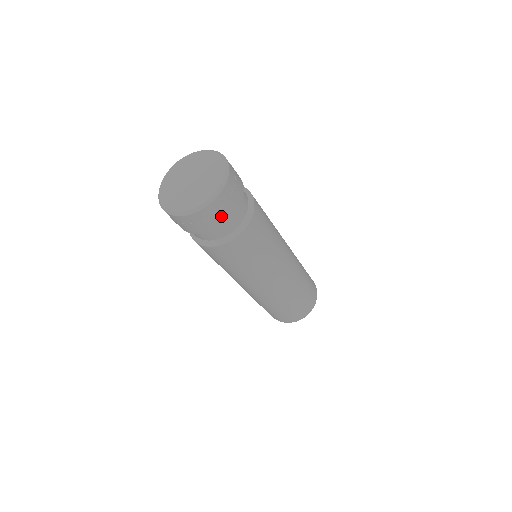
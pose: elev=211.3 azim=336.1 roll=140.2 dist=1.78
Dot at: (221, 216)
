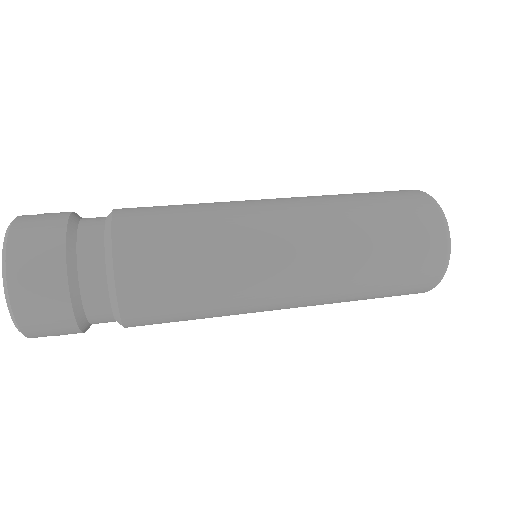
Dot at: occluded
